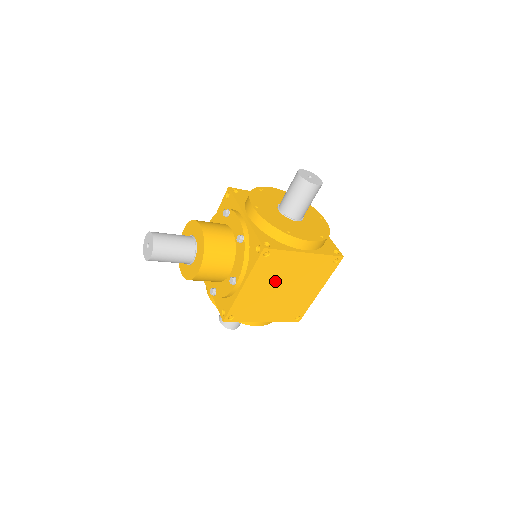
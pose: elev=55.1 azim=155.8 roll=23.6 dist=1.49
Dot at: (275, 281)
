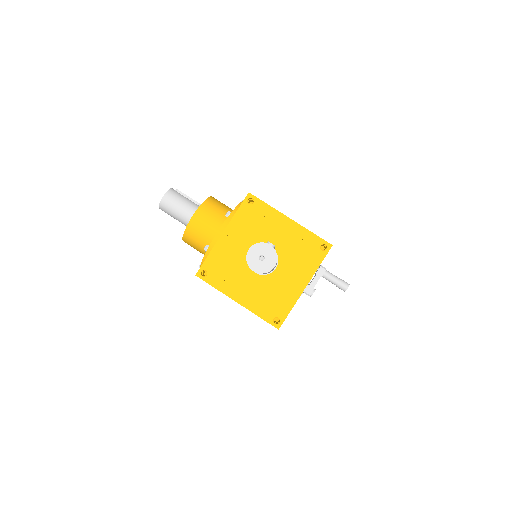
Dot at: occluded
